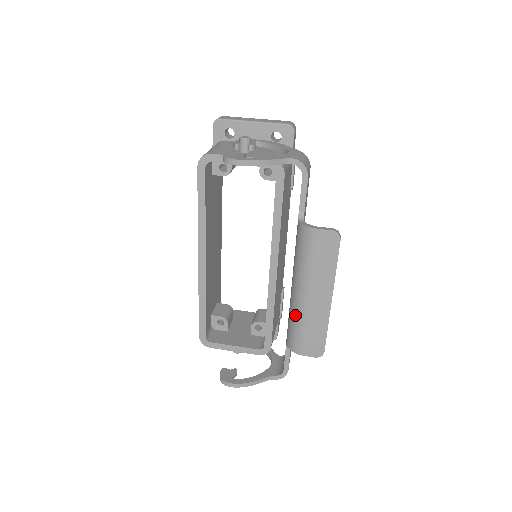
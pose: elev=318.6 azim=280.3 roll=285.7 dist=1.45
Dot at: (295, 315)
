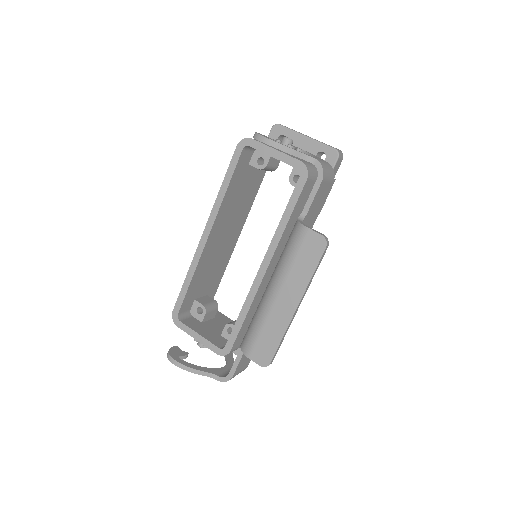
Dot at: (258, 312)
